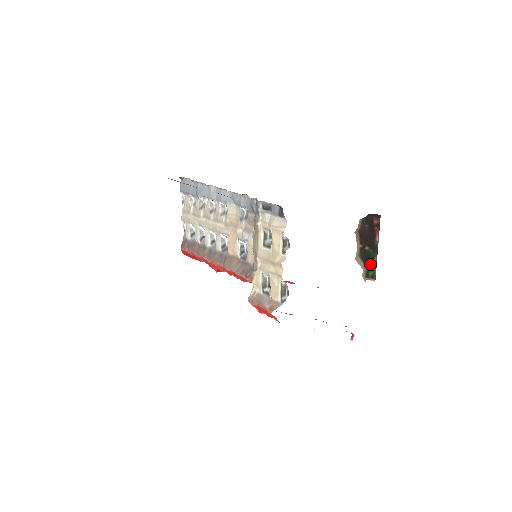
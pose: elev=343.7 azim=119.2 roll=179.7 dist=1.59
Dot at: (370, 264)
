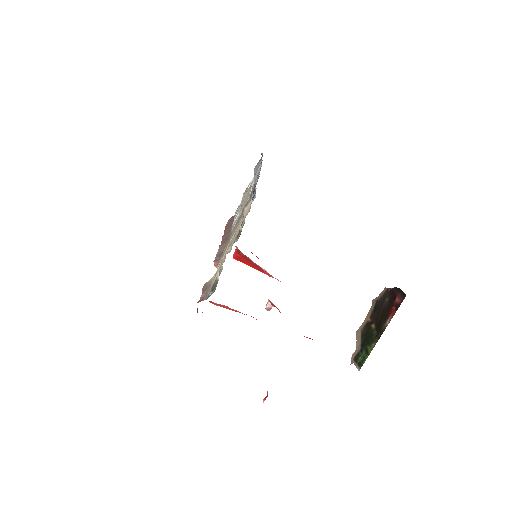
Dot at: (366, 347)
